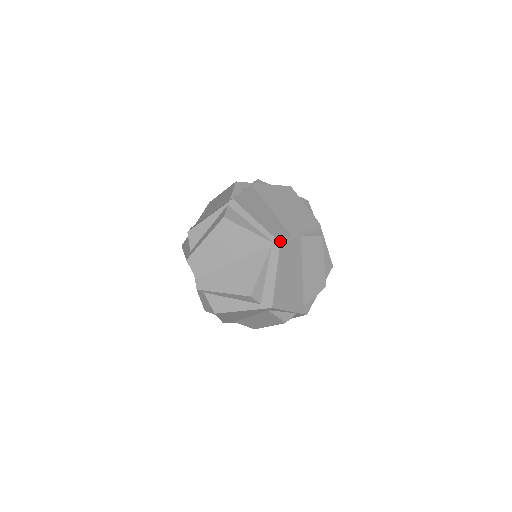
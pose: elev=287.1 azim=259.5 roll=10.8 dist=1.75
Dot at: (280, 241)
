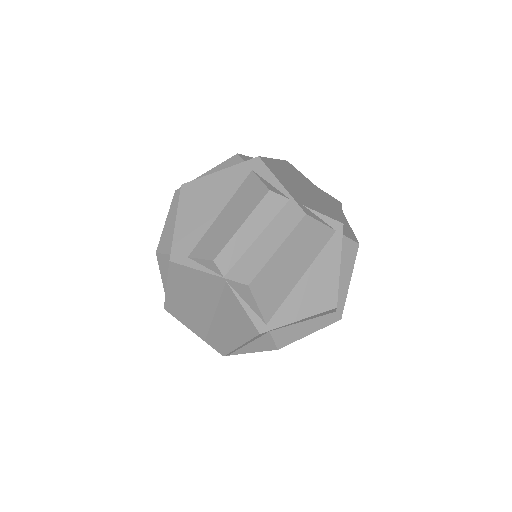
Dot at: occluded
